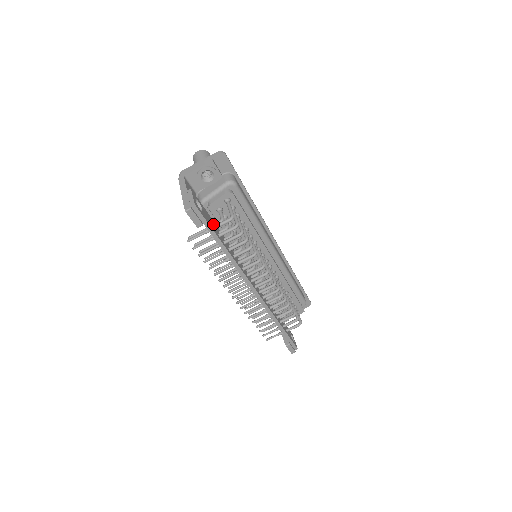
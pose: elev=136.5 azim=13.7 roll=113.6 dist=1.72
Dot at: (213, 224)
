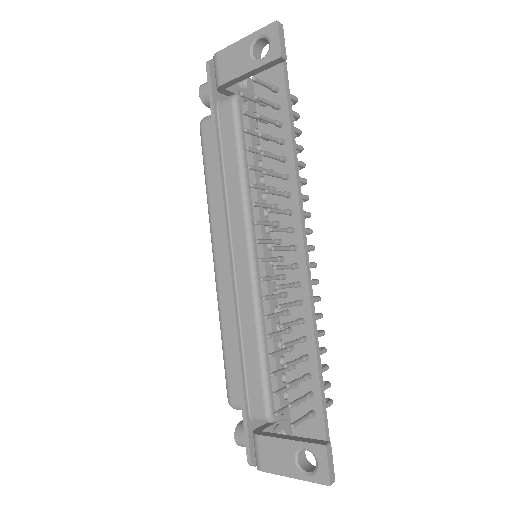
Dot at: (270, 99)
